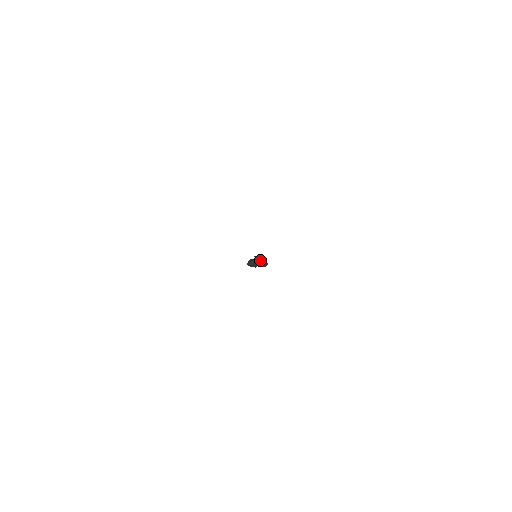
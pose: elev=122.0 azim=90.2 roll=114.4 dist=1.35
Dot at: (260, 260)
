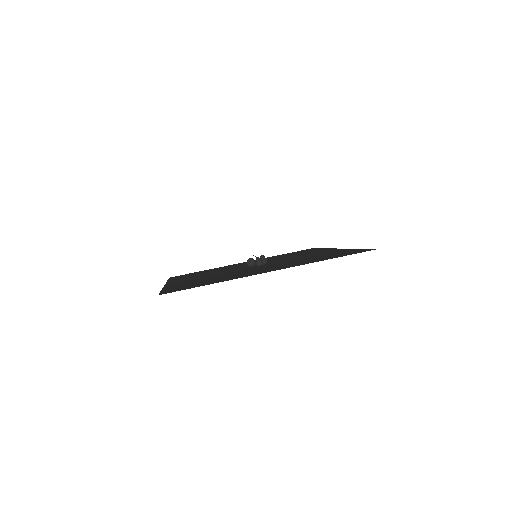
Dot at: (260, 259)
